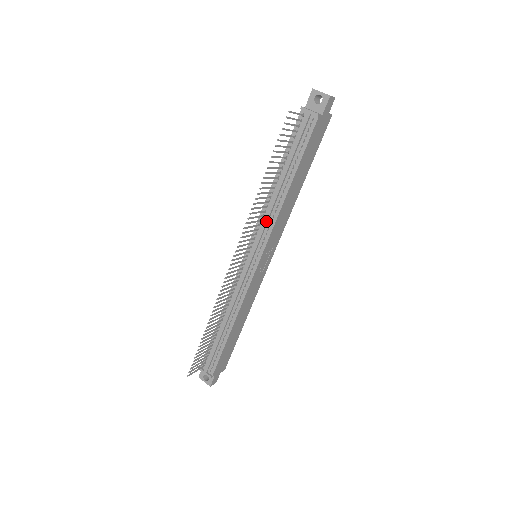
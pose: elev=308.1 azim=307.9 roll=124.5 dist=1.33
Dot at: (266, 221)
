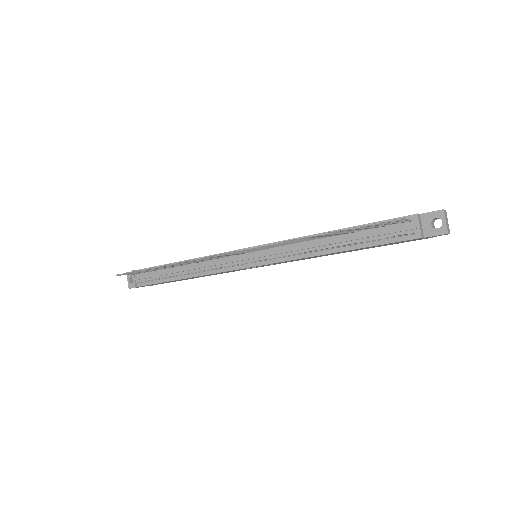
Dot at: (290, 250)
